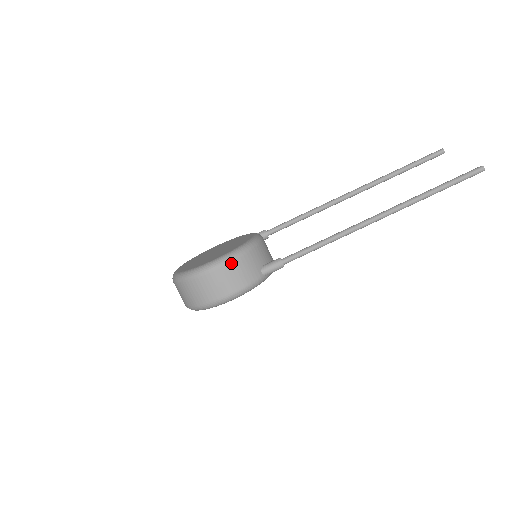
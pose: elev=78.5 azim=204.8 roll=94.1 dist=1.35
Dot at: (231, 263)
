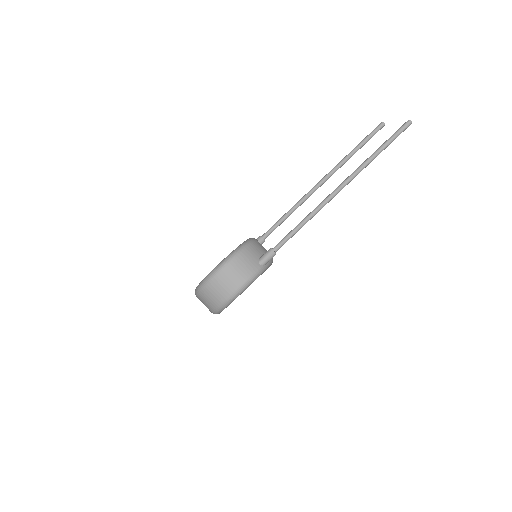
Dot at: (231, 262)
